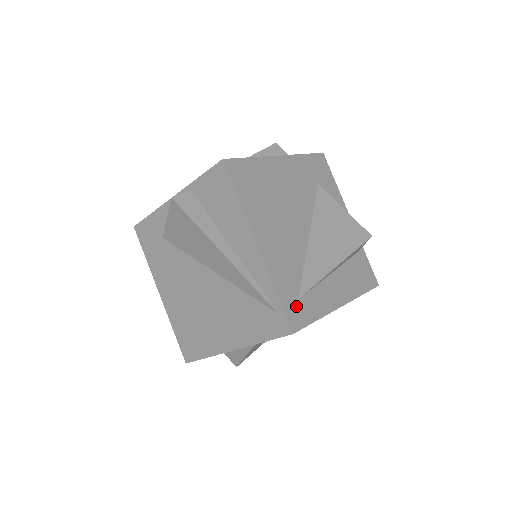
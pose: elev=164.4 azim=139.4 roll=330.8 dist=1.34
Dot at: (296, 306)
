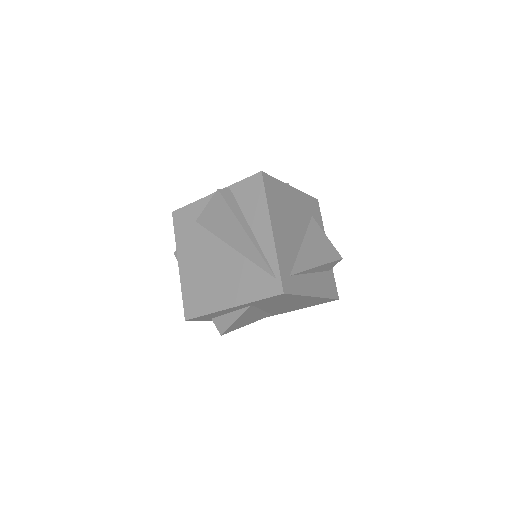
Dot at: (288, 279)
